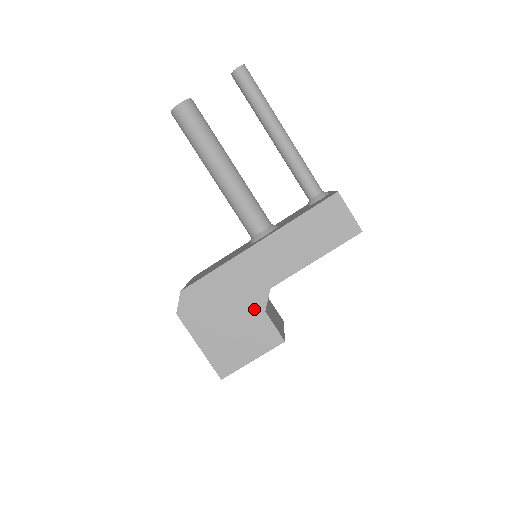
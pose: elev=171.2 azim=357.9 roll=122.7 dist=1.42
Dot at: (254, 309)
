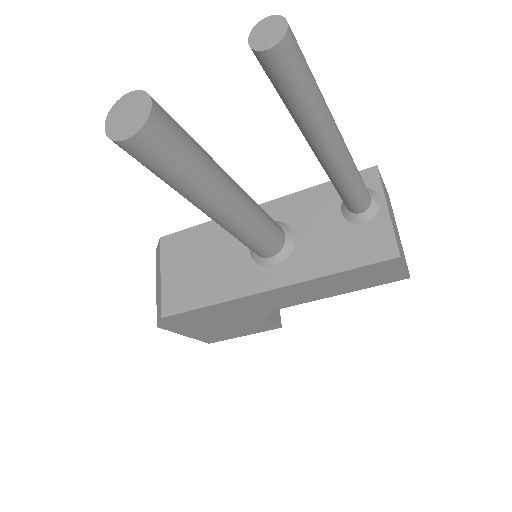
Dot at: (252, 319)
